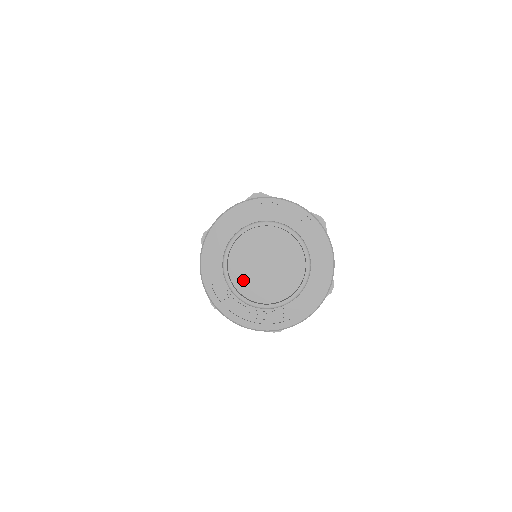
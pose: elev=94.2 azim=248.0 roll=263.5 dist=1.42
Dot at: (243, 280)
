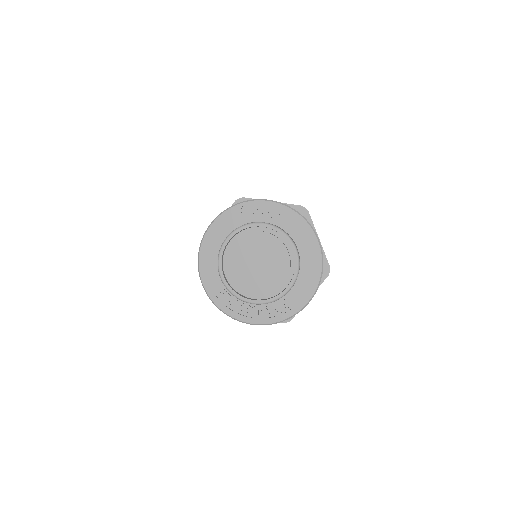
Dot at: (240, 282)
